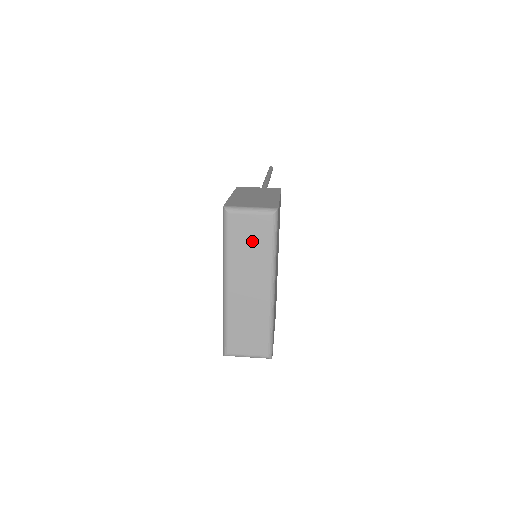
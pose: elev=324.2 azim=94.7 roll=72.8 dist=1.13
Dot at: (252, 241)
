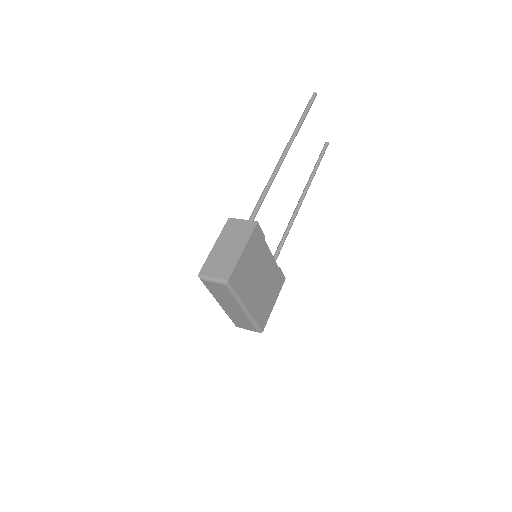
Dot at: (221, 292)
